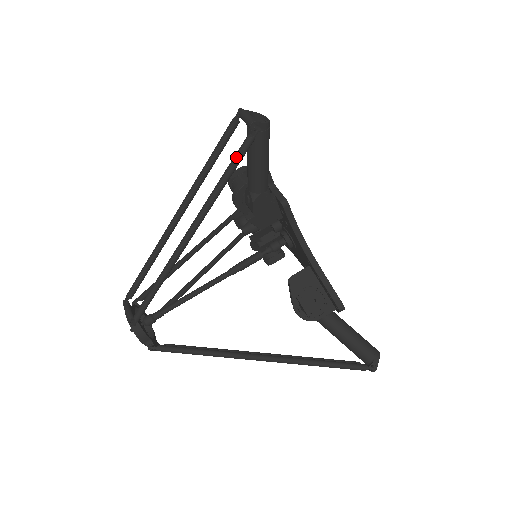
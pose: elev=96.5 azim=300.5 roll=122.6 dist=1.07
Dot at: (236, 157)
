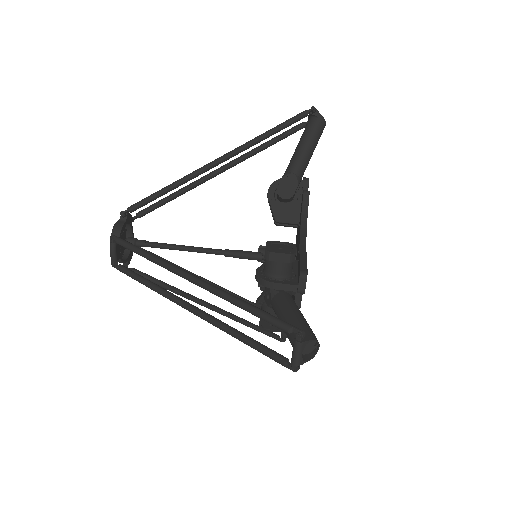
Dot at: (289, 119)
